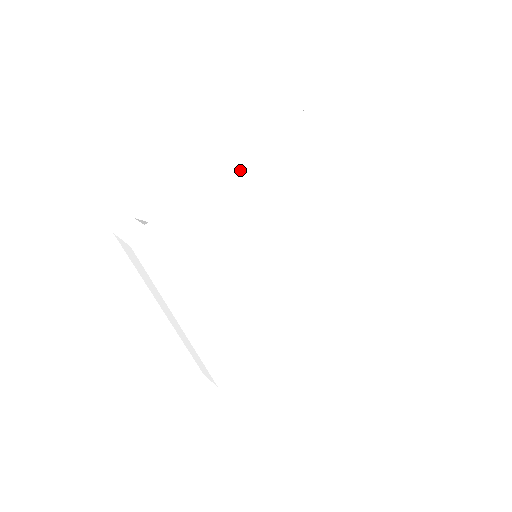
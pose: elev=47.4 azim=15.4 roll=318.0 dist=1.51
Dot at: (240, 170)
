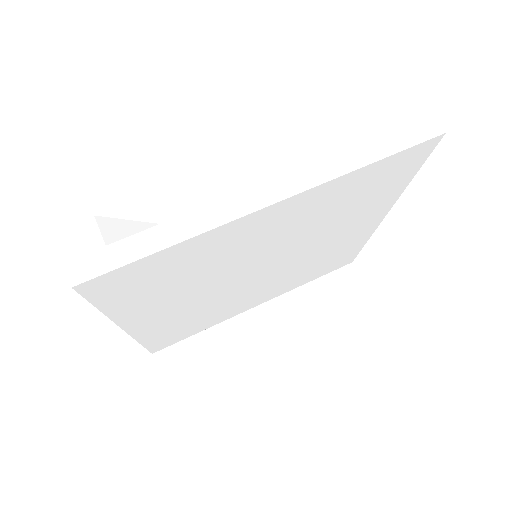
Dot at: (289, 199)
